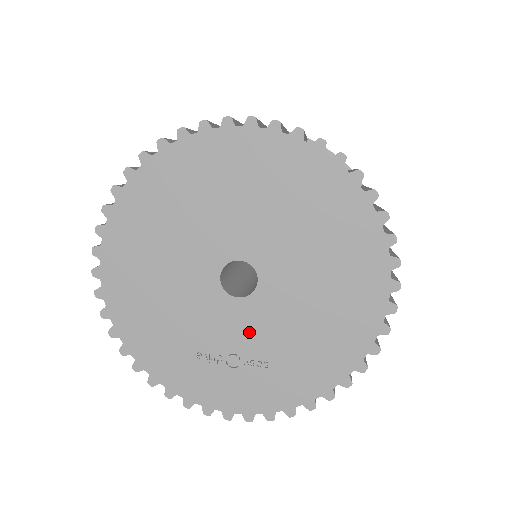
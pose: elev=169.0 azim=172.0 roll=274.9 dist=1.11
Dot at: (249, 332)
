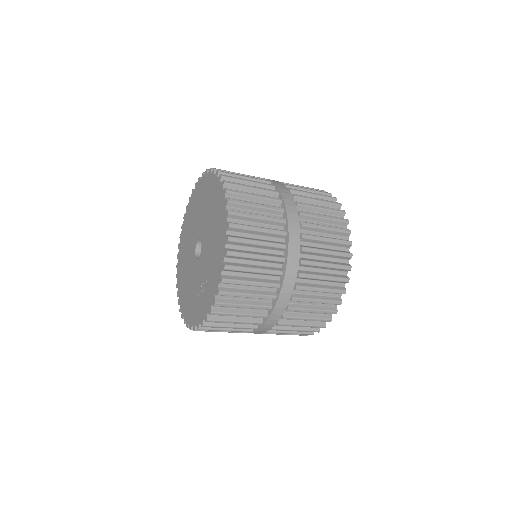
Dot at: (203, 268)
